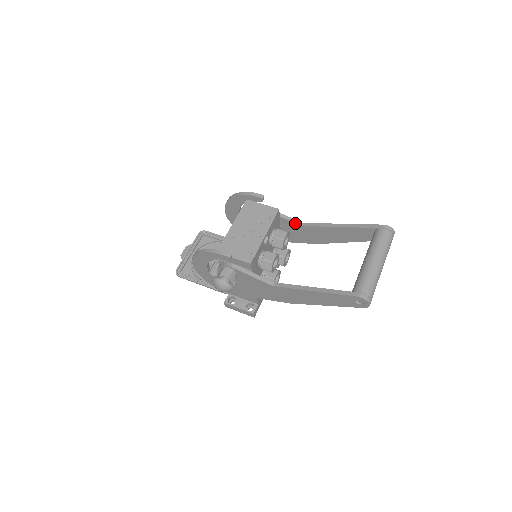
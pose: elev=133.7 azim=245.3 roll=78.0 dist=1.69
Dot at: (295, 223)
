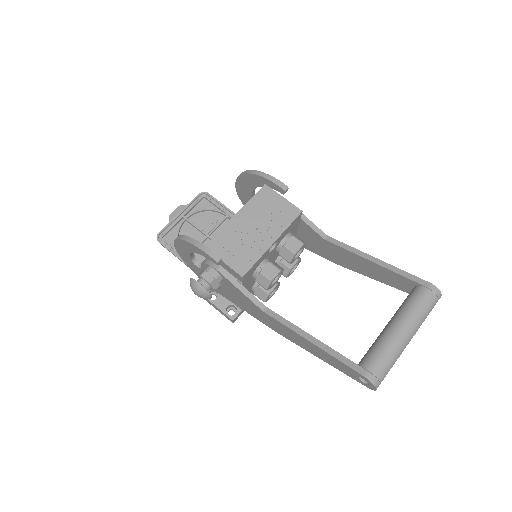
Dot at: (317, 233)
